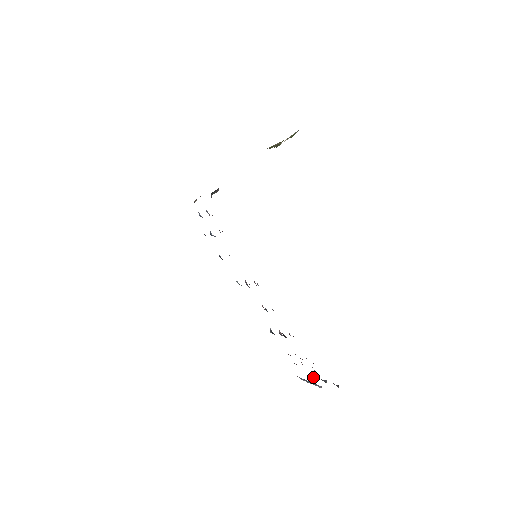
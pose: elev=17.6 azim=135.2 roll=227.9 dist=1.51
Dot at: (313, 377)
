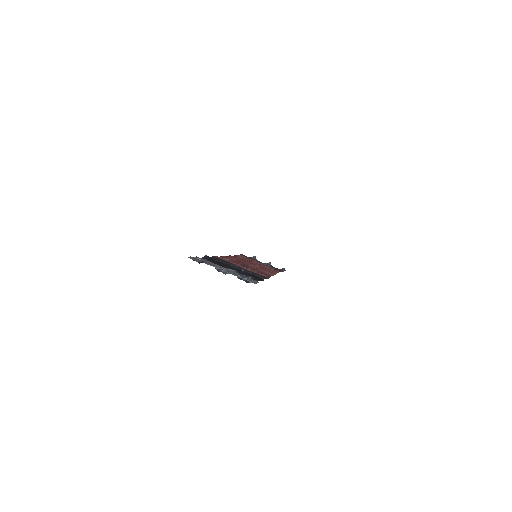
Dot at: (255, 259)
